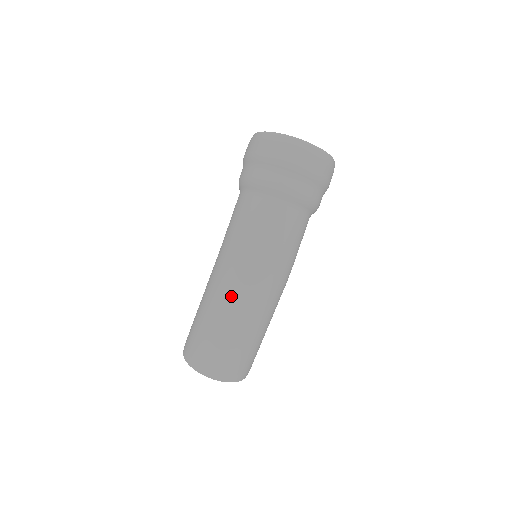
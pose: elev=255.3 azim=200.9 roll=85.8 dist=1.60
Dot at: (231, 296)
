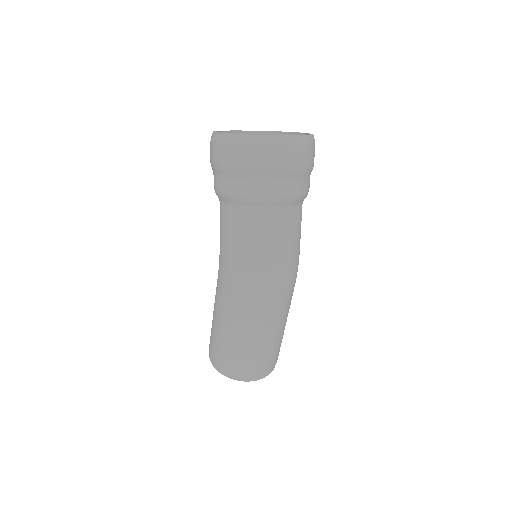
Dot at: (256, 314)
